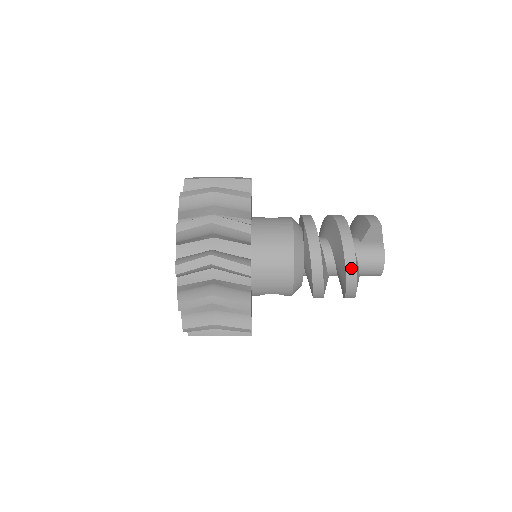
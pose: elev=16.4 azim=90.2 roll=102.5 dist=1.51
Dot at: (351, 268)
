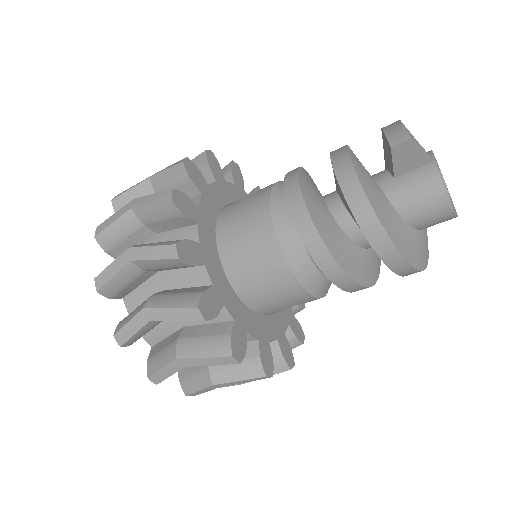
Dot at: (378, 238)
